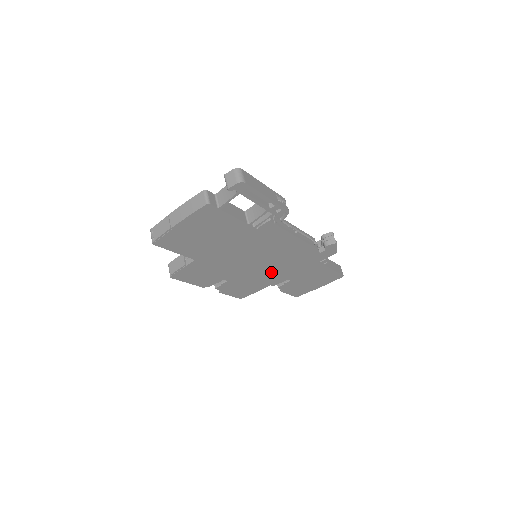
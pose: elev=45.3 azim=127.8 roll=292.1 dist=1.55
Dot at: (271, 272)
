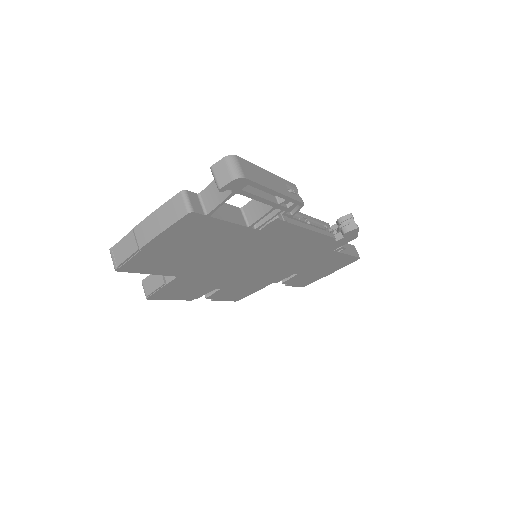
Dot at: (275, 270)
